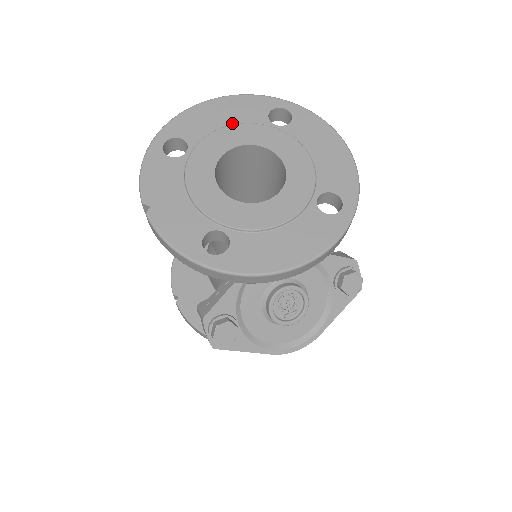
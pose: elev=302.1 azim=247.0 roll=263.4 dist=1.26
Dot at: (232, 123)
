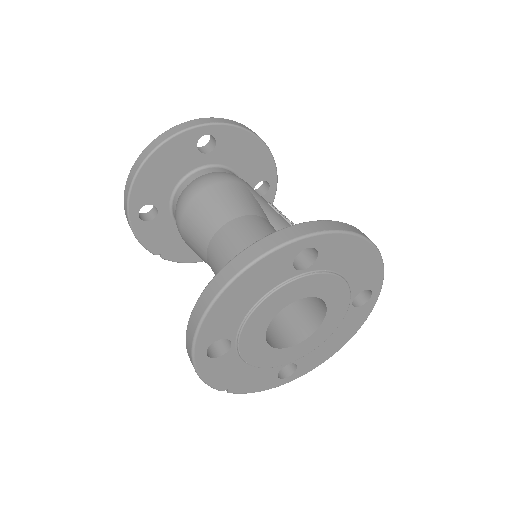
Dot at: (260, 297)
